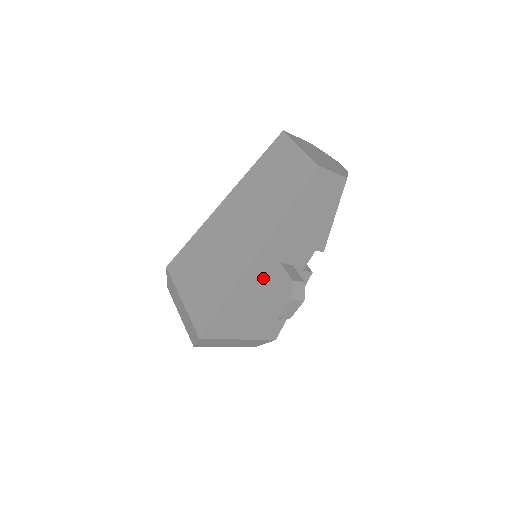
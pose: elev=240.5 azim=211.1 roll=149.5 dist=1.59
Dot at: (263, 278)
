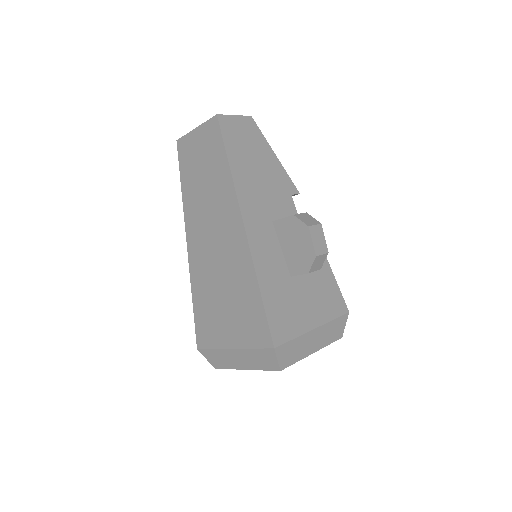
Dot at: (272, 245)
